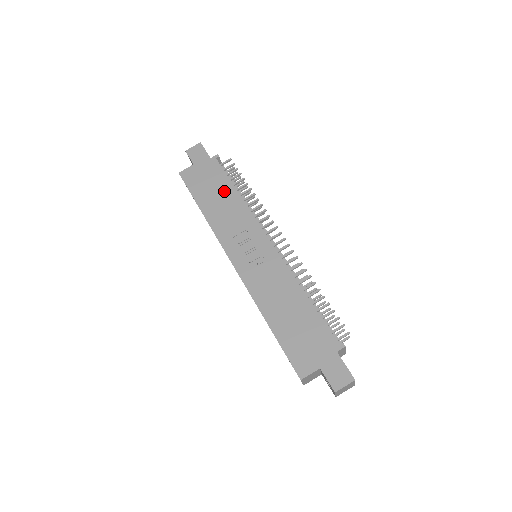
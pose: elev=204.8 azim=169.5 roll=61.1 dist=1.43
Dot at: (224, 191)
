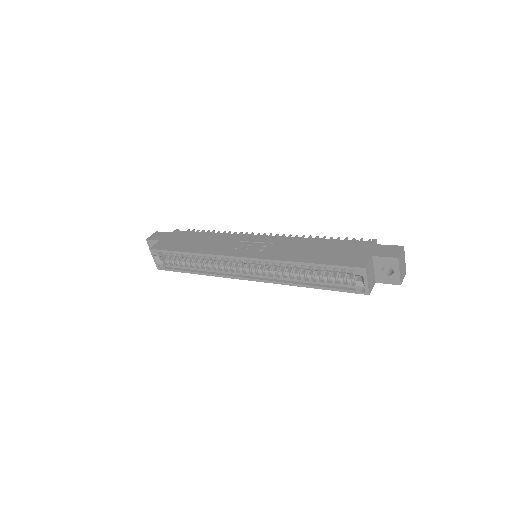
Dot at: (199, 237)
